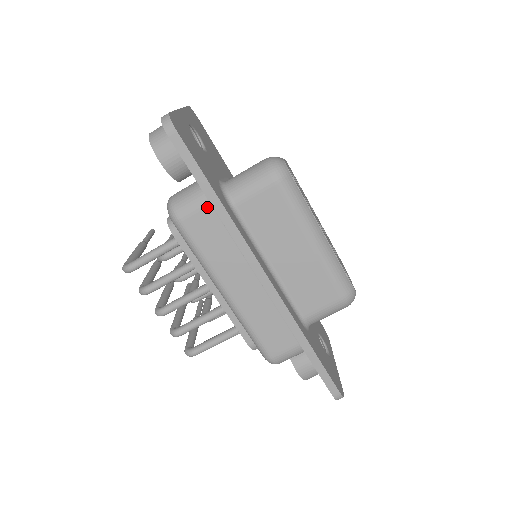
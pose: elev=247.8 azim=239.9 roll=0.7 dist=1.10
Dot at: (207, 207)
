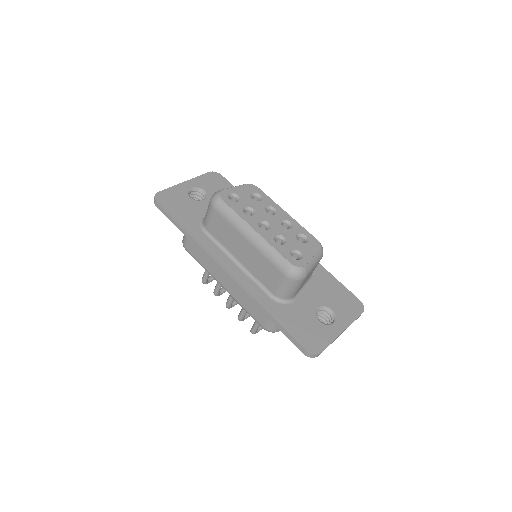
Dot at: occluded
